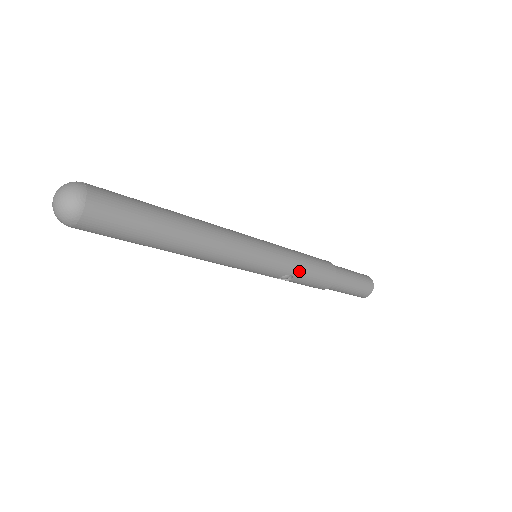
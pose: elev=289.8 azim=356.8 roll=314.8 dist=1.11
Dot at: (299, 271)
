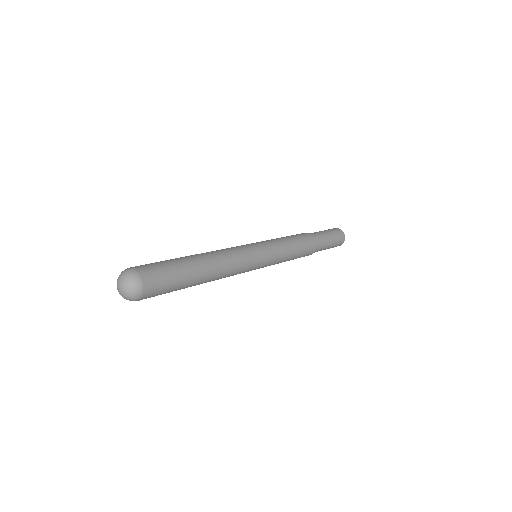
Dot at: occluded
